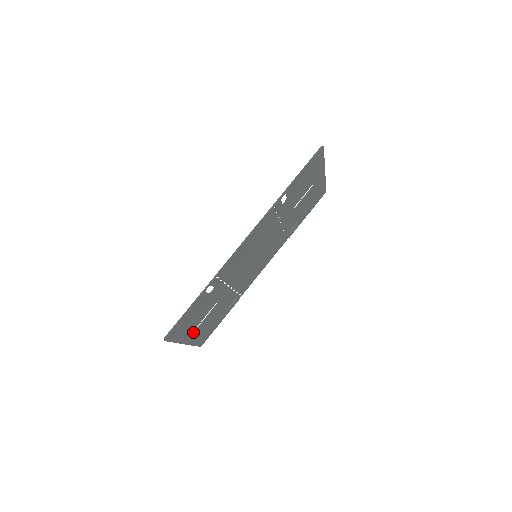
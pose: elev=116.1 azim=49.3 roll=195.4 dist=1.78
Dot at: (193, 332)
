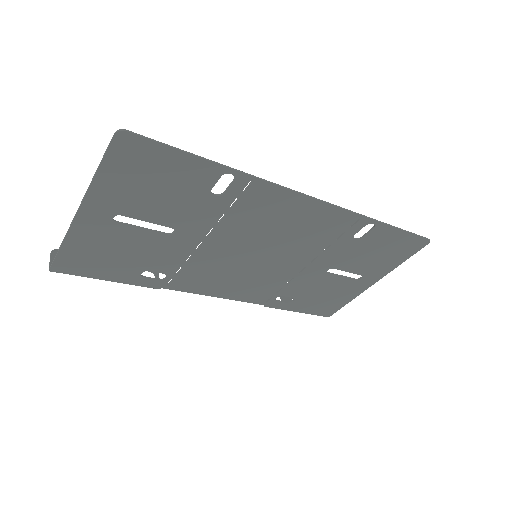
Dot at: (108, 215)
